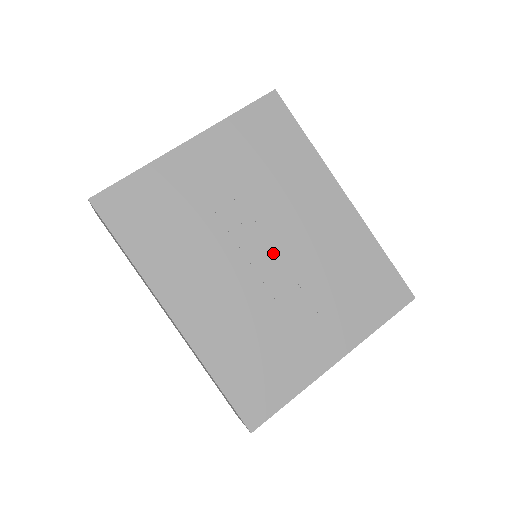
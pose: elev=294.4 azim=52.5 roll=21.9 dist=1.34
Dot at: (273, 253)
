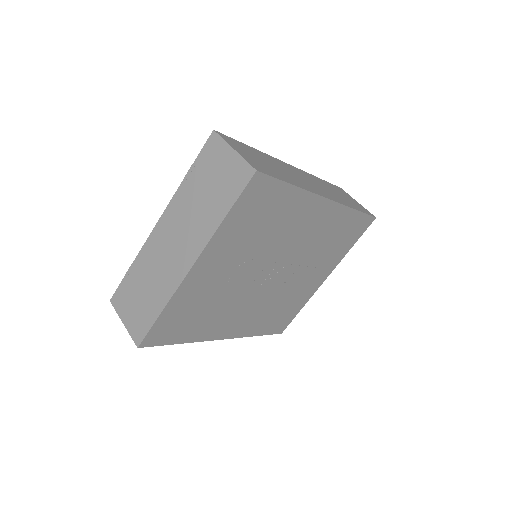
Dot at: (279, 270)
